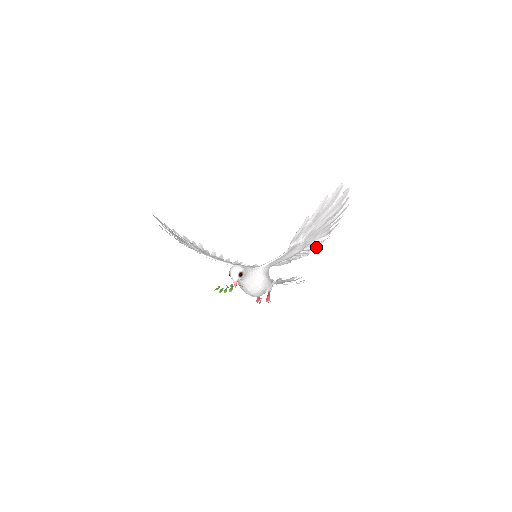
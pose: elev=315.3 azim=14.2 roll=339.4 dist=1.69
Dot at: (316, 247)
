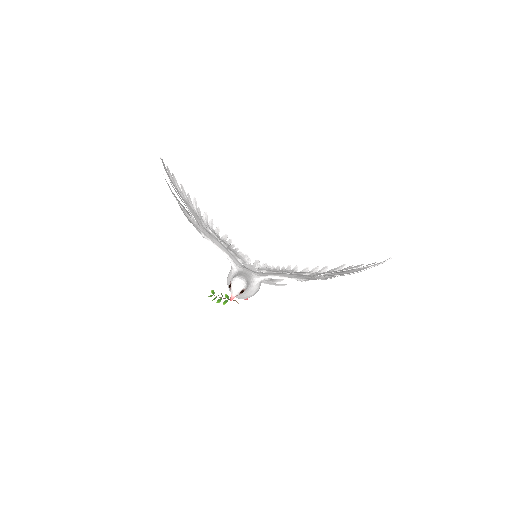
Dot at: occluded
